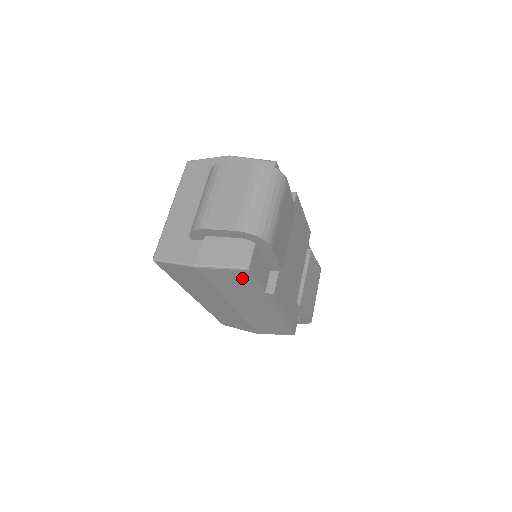
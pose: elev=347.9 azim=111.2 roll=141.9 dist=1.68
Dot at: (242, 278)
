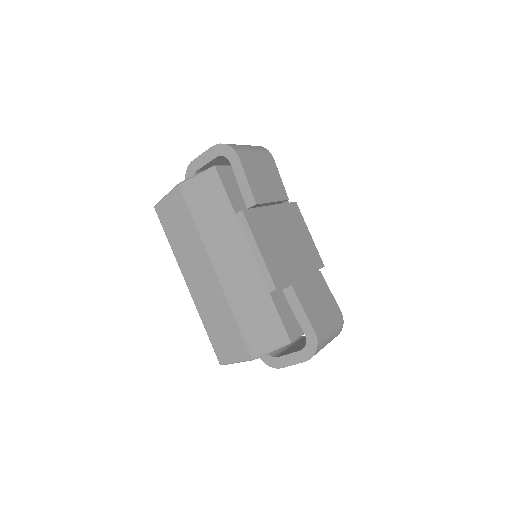
Dot at: (213, 188)
